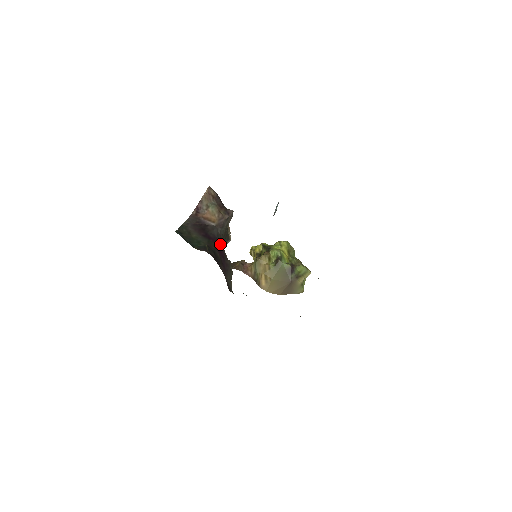
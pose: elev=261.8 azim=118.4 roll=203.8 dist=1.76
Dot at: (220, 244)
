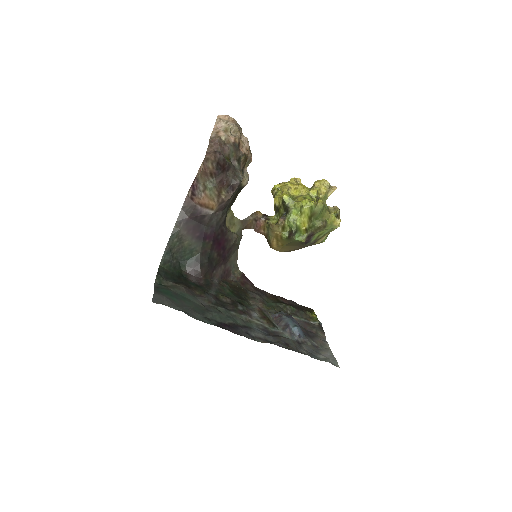
Dot at: (221, 232)
